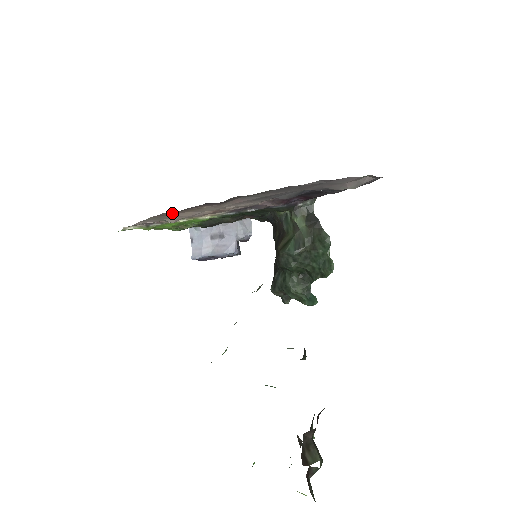
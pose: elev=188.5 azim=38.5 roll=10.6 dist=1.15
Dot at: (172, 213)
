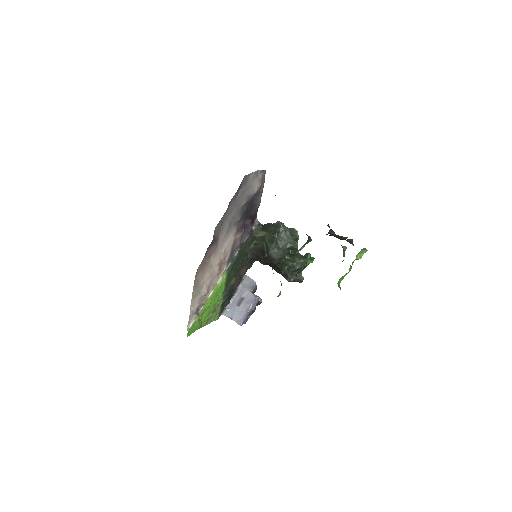
Dot at: (200, 277)
